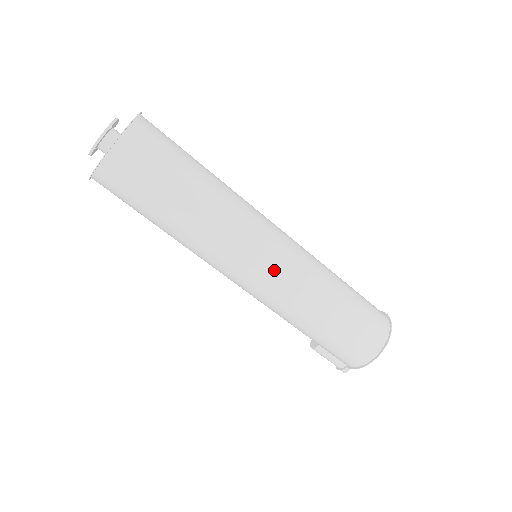
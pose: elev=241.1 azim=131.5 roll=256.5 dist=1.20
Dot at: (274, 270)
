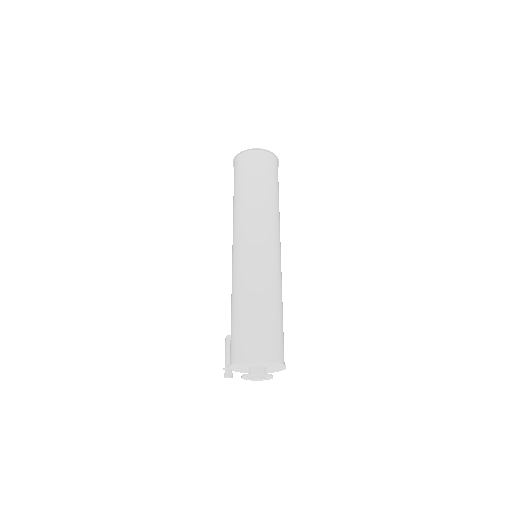
Dot at: (253, 252)
